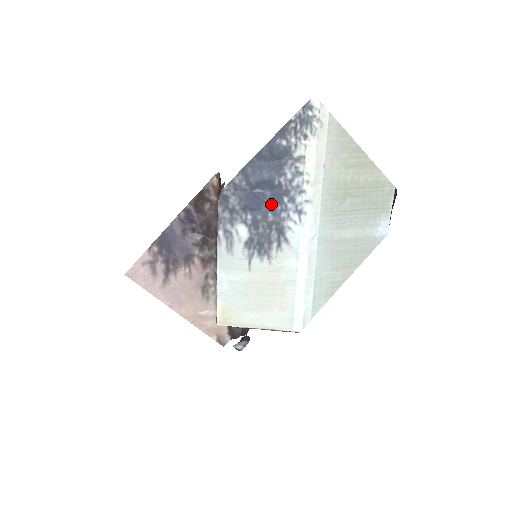
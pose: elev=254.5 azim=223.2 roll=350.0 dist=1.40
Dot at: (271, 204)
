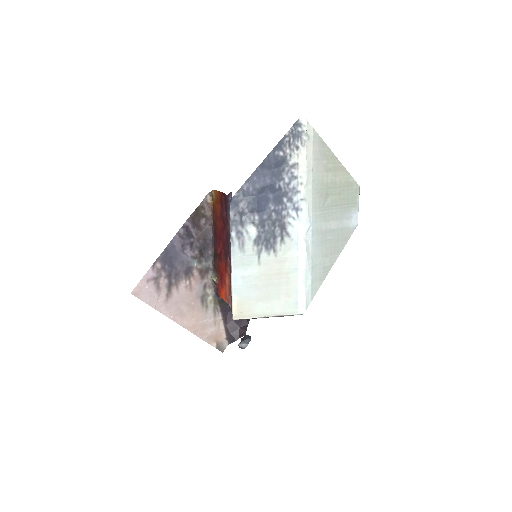
Dot at: (274, 205)
